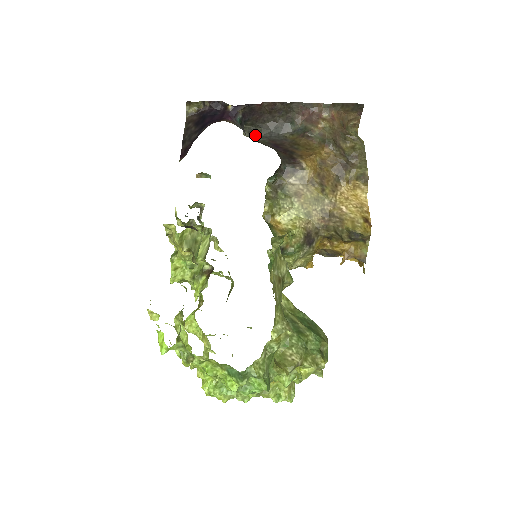
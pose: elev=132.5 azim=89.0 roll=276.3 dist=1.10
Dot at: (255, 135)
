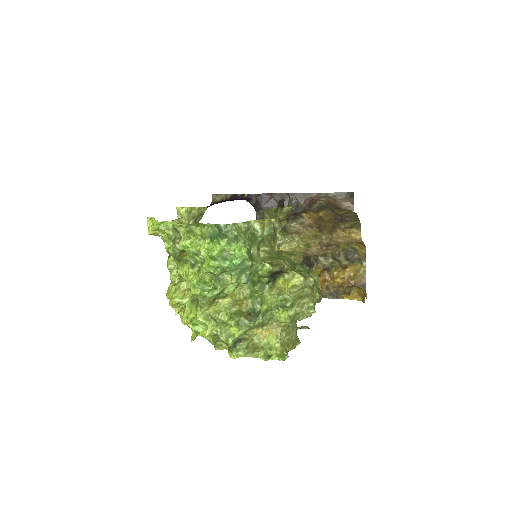
Dot at: occluded
